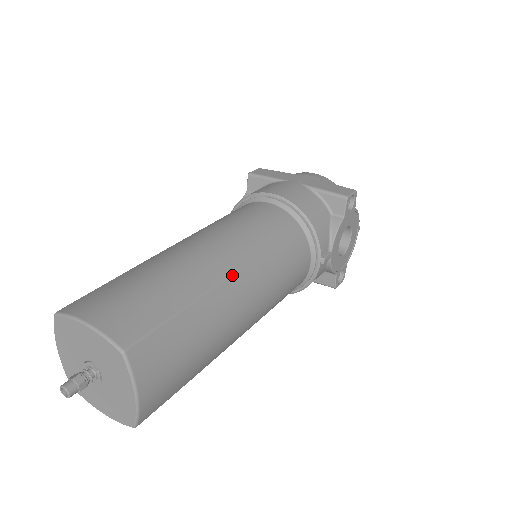
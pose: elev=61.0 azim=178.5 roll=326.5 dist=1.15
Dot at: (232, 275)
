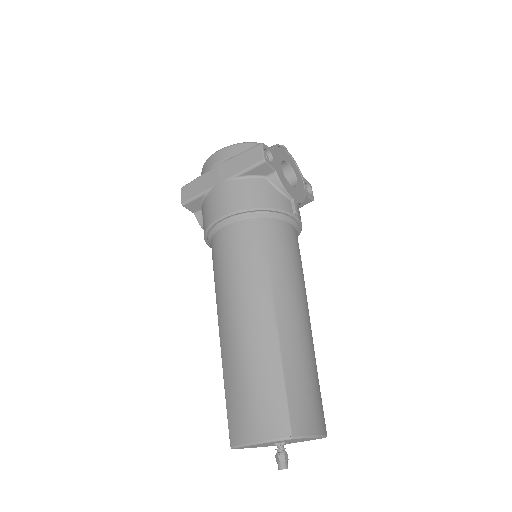
Dot at: (276, 316)
